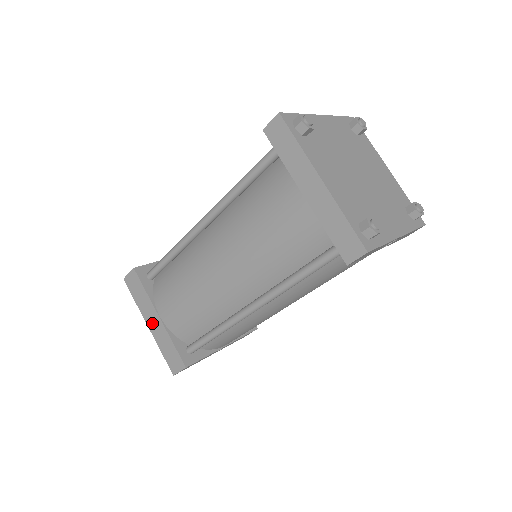
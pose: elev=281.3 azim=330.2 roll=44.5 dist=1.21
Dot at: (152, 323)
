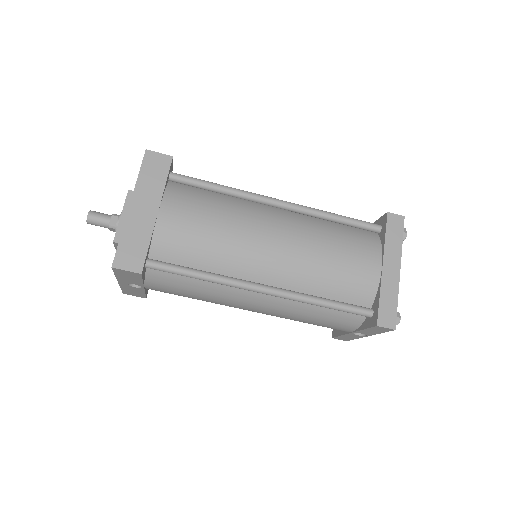
Dot at: (140, 208)
